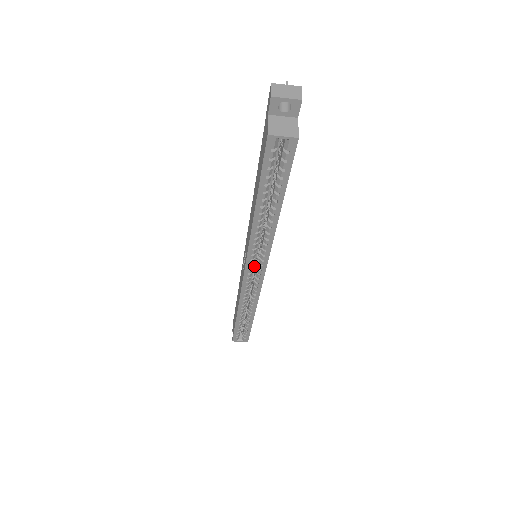
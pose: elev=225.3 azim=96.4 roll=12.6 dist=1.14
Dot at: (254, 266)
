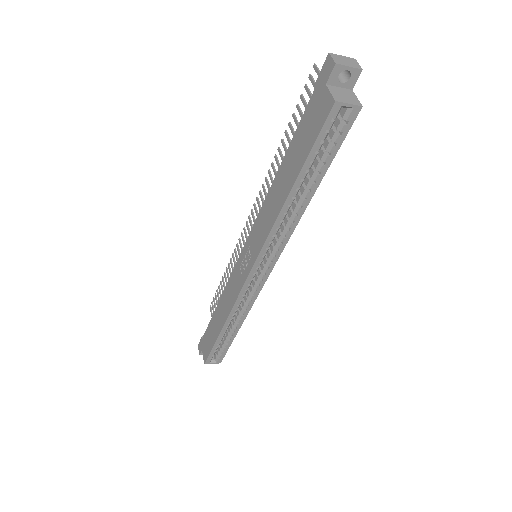
Dot at: occluded
